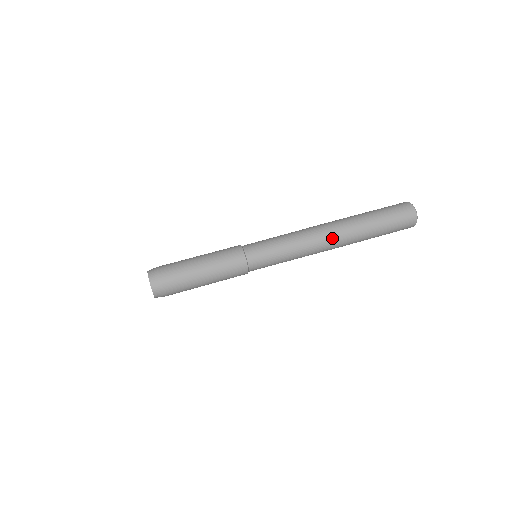
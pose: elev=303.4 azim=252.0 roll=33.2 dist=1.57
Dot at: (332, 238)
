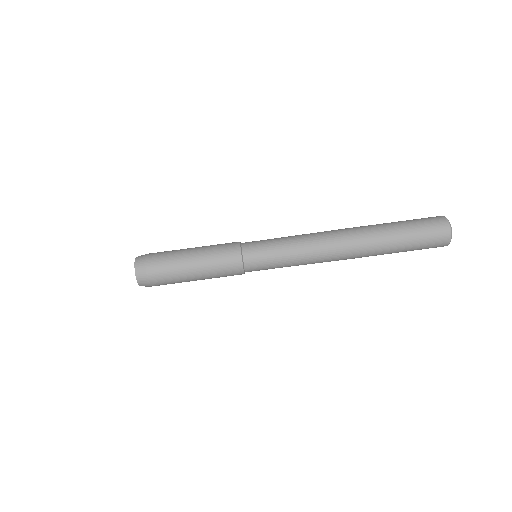
Dot at: (343, 239)
